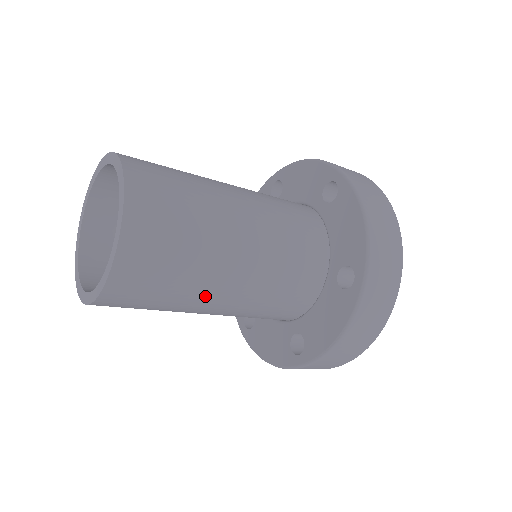
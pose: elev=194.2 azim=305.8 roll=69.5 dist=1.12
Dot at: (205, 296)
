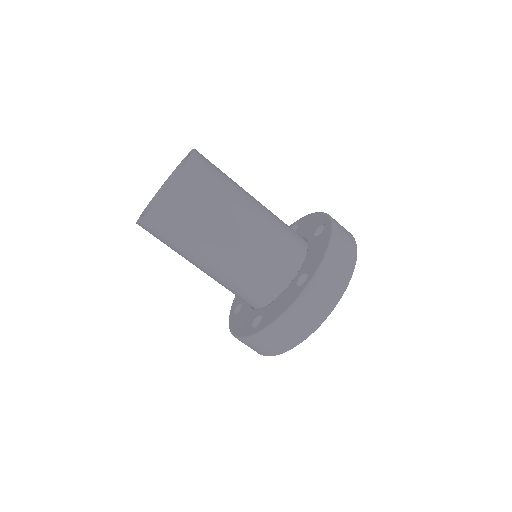
Dot at: (206, 248)
